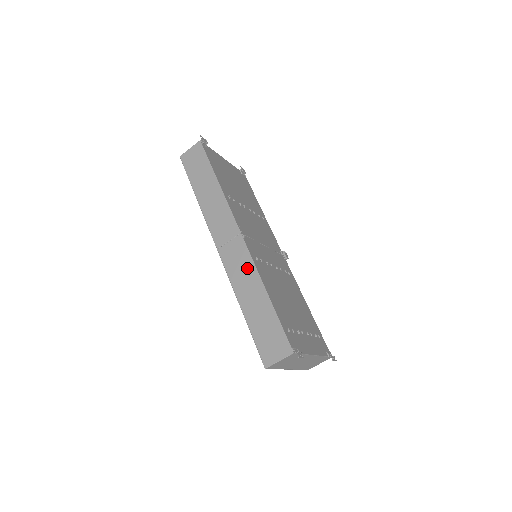
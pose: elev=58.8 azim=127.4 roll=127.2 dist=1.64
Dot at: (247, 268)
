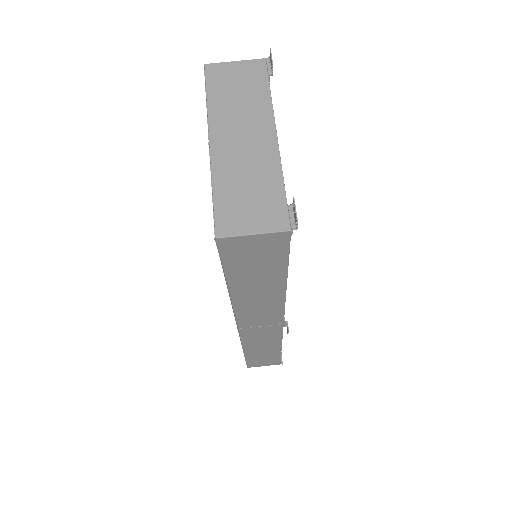
Dot at: occluded
